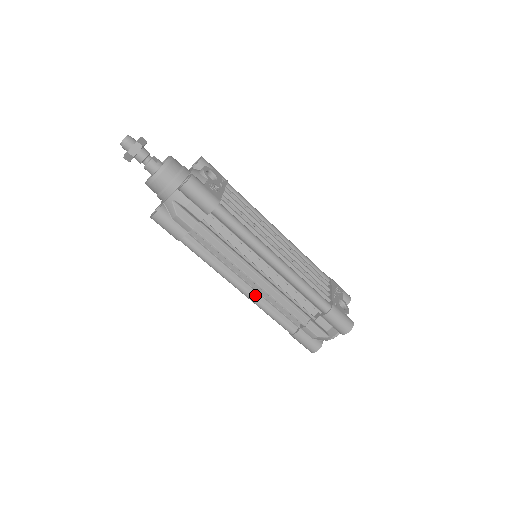
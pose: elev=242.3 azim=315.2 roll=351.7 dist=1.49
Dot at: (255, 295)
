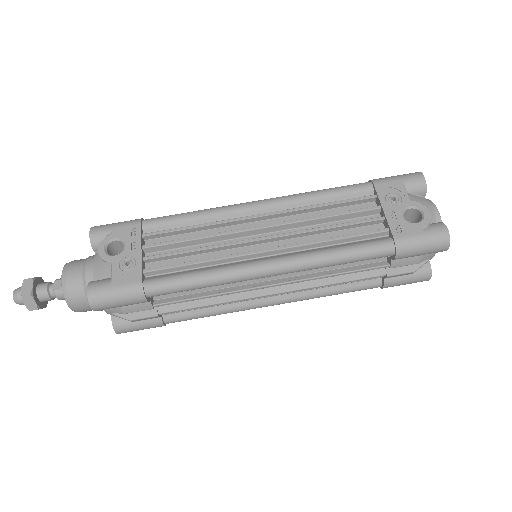
Dot at: (295, 296)
